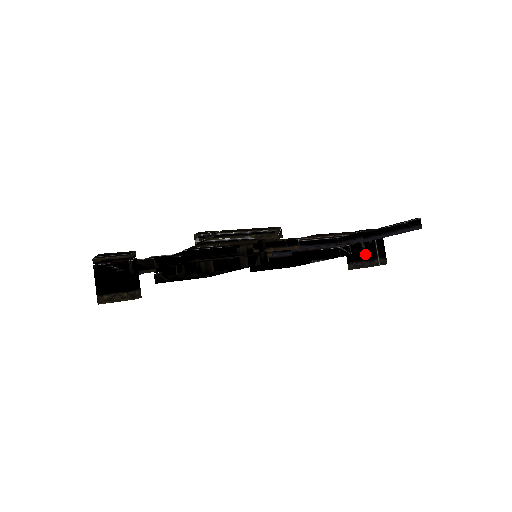
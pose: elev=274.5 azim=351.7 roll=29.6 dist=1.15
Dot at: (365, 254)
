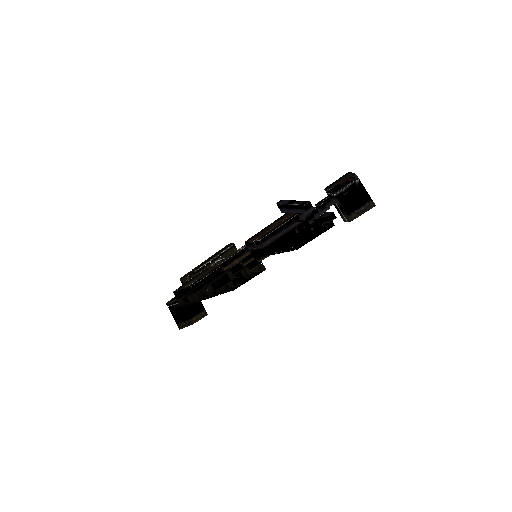
Dot at: (367, 194)
